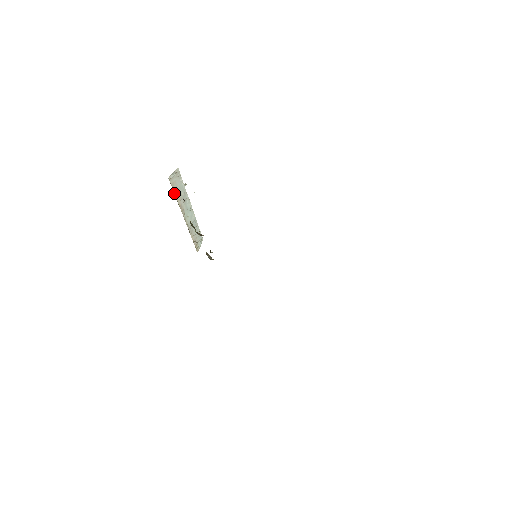
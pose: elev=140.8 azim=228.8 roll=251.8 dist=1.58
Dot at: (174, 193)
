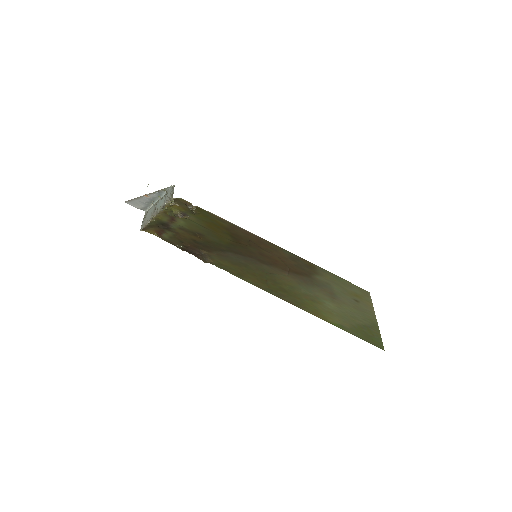
Dot at: (147, 223)
